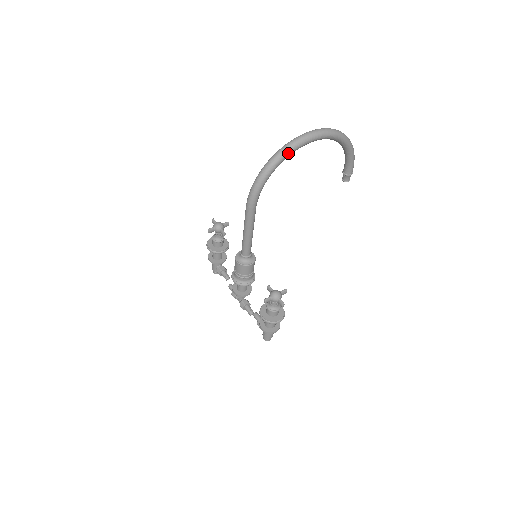
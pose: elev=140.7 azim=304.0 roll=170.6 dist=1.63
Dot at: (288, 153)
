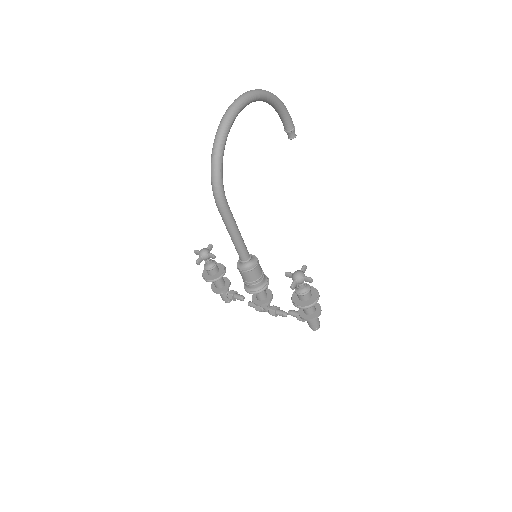
Dot at: (226, 132)
